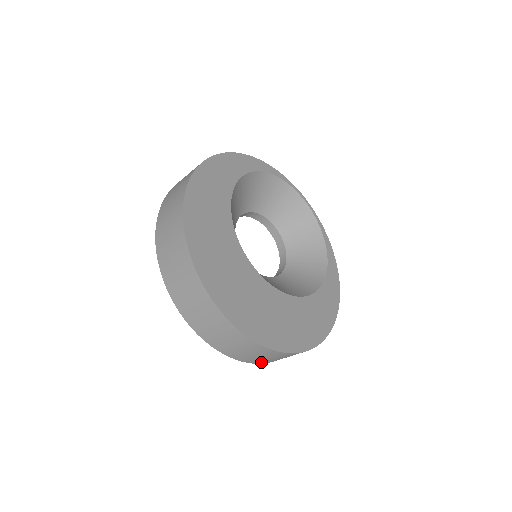
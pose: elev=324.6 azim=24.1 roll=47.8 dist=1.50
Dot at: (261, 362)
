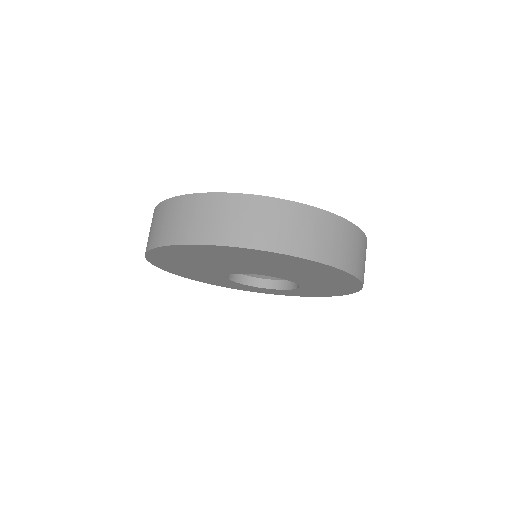
Dot at: (311, 253)
